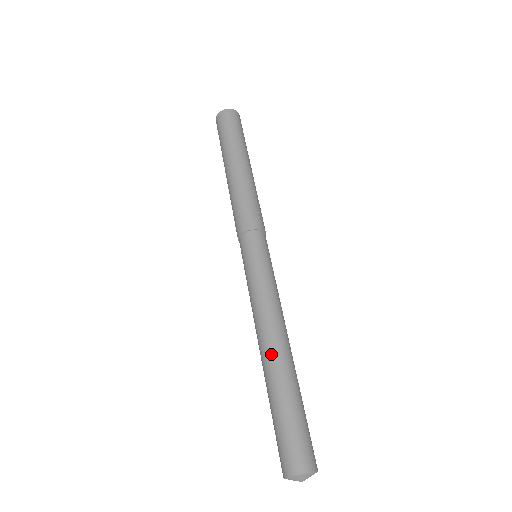
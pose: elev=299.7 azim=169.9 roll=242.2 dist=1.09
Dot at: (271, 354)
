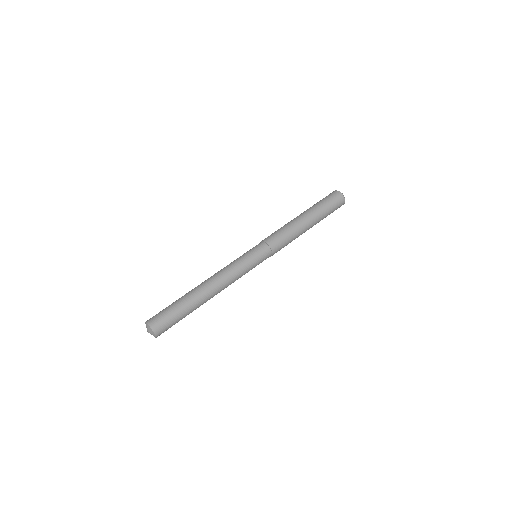
Dot at: (201, 286)
